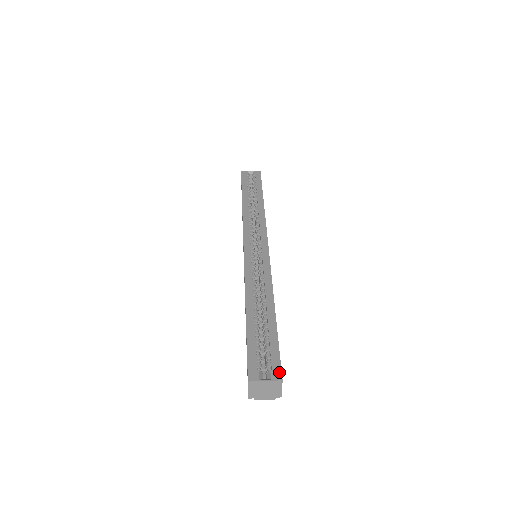
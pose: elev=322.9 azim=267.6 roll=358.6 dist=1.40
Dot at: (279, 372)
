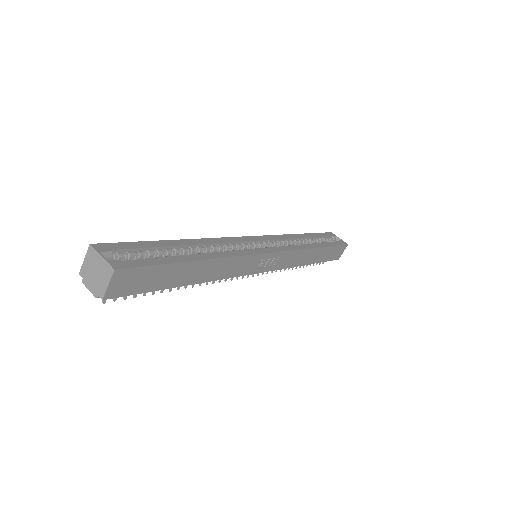
Dot at: (123, 266)
